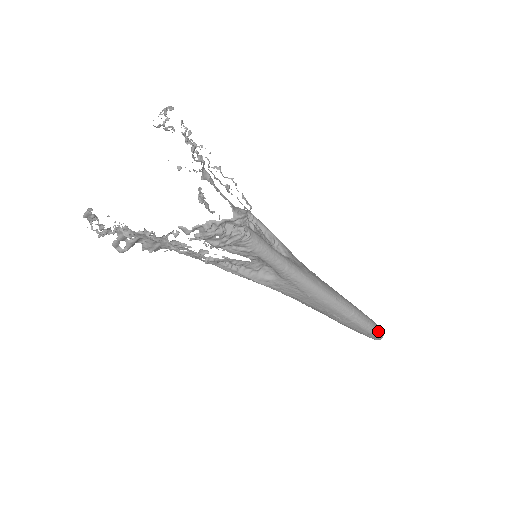
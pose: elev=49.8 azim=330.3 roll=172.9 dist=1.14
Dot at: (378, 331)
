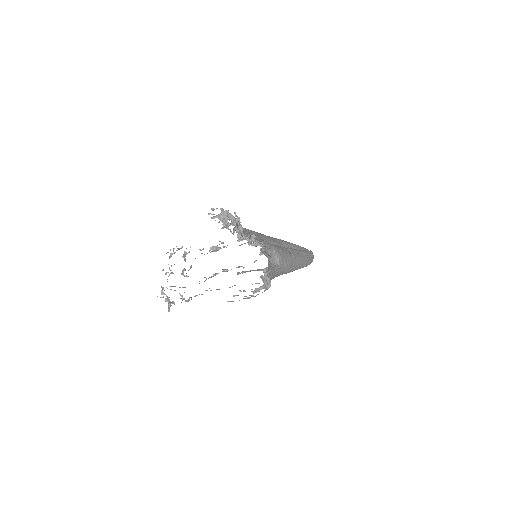
Dot at: occluded
